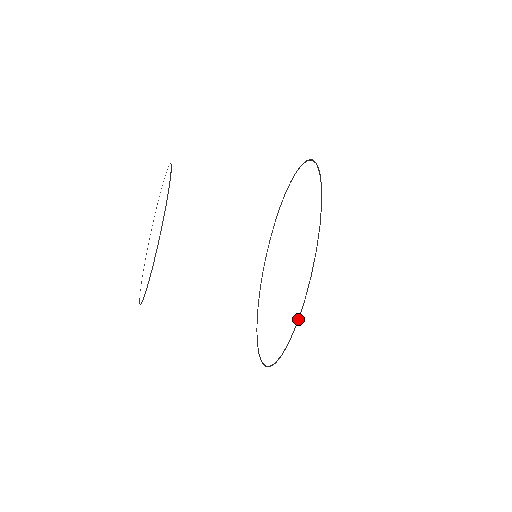
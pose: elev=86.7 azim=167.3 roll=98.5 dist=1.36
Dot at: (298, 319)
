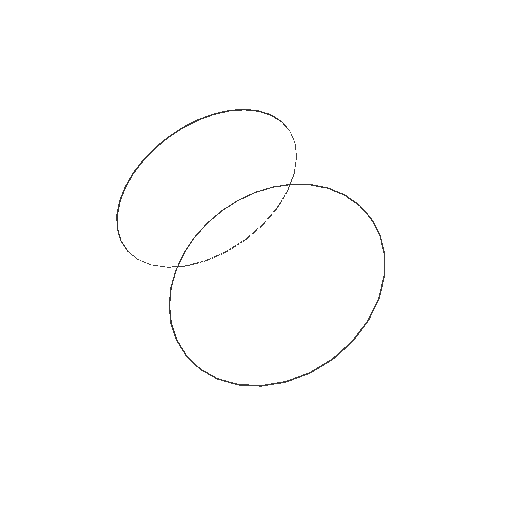
Dot at: (380, 294)
